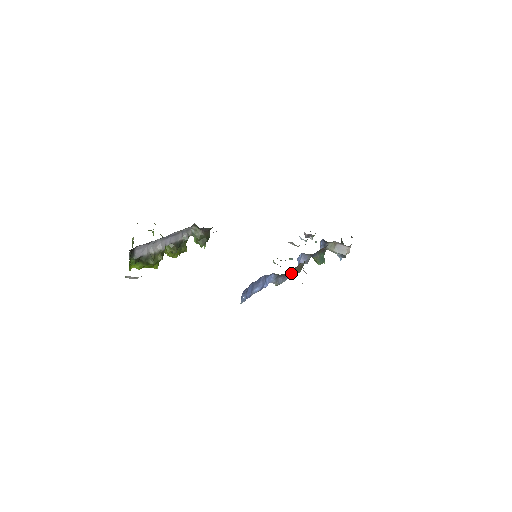
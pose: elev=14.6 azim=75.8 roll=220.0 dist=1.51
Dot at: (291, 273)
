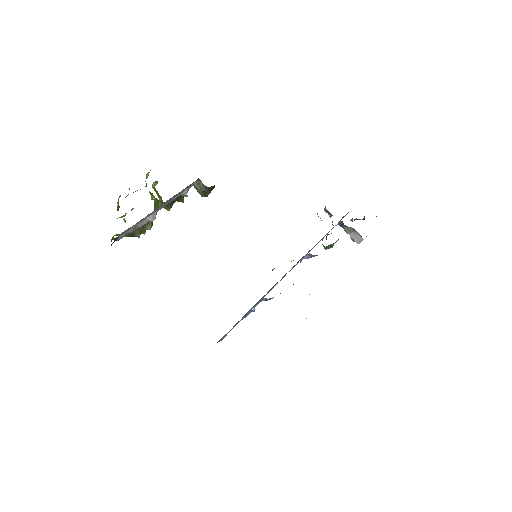
Dot at: occluded
